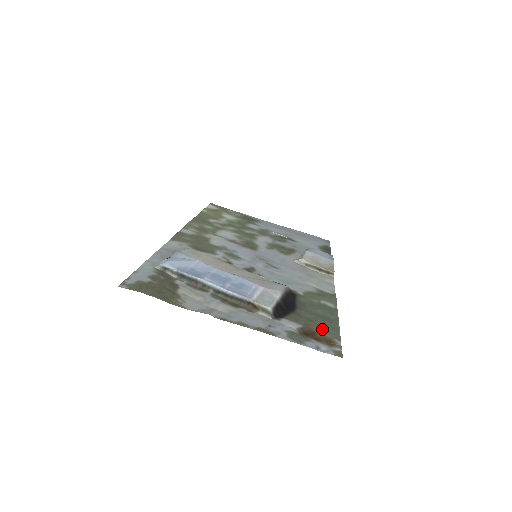
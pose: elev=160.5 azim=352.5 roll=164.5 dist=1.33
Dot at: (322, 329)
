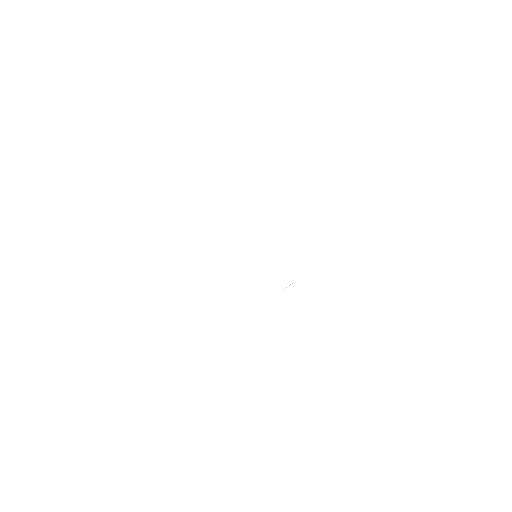
Dot at: occluded
